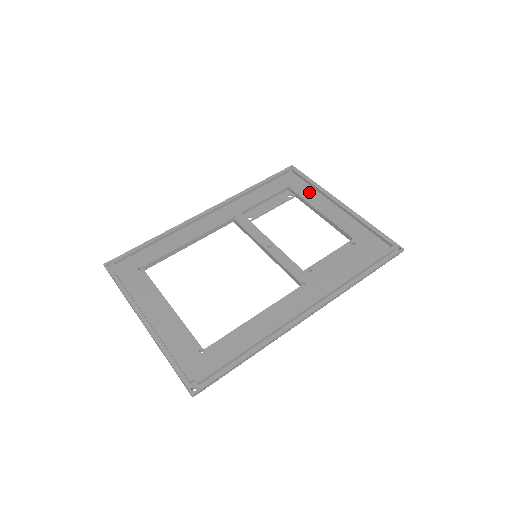
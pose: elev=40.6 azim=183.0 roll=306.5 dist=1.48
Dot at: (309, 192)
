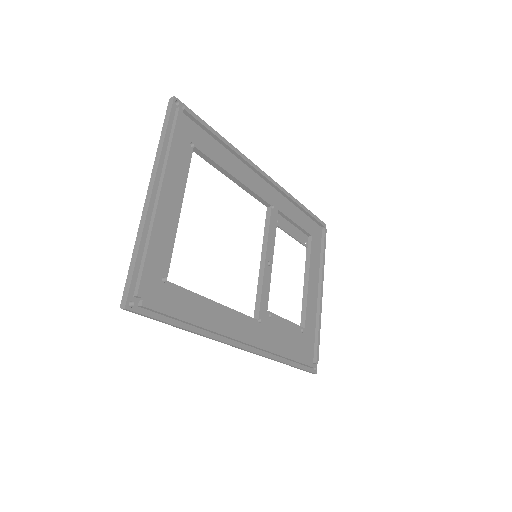
Dot at: (316, 258)
